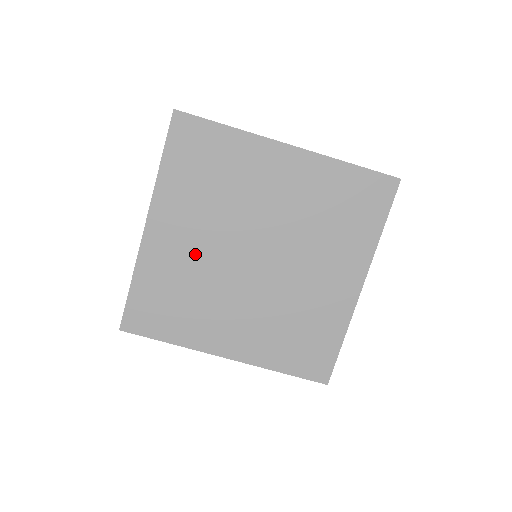
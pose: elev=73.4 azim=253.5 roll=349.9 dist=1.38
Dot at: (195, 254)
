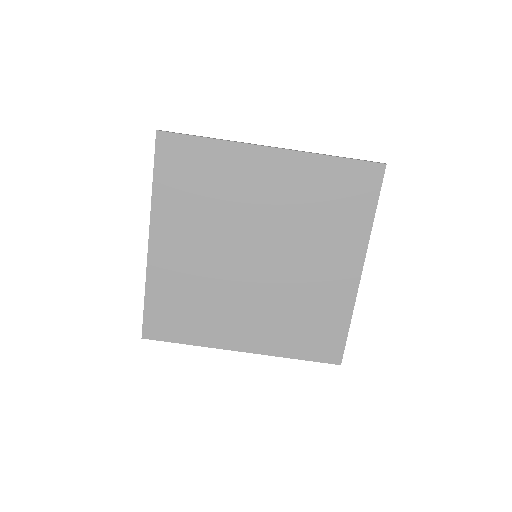
Dot at: (199, 262)
